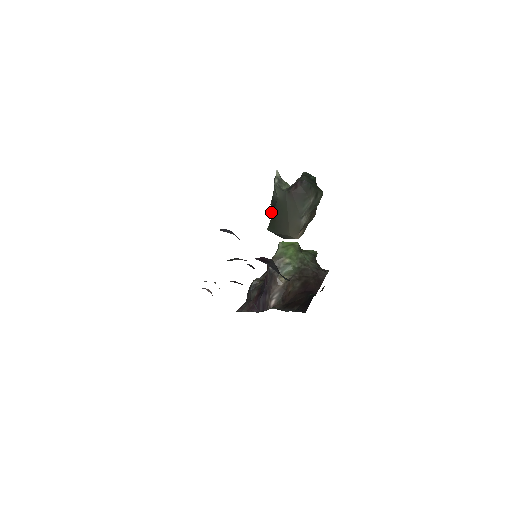
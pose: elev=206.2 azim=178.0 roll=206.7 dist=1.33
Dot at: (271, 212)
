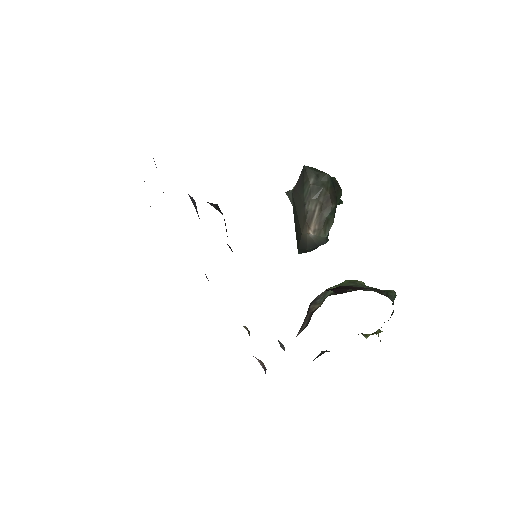
Dot at: occluded
